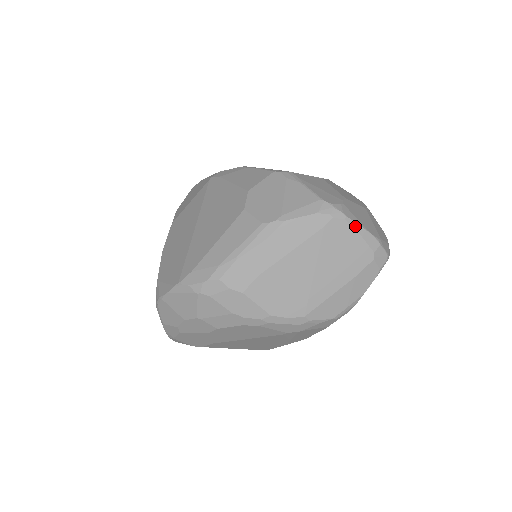
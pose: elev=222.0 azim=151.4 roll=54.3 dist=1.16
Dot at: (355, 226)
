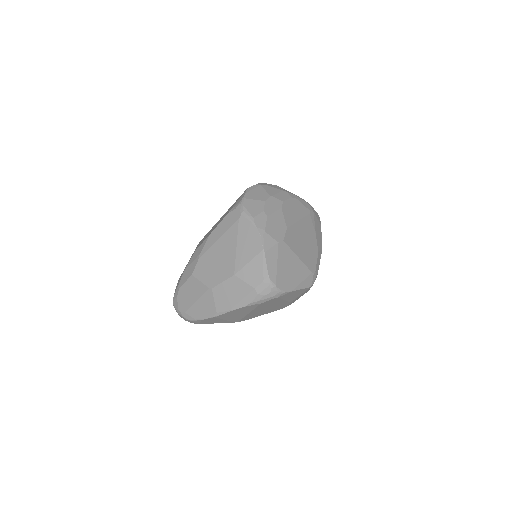
Dot at: occluded
